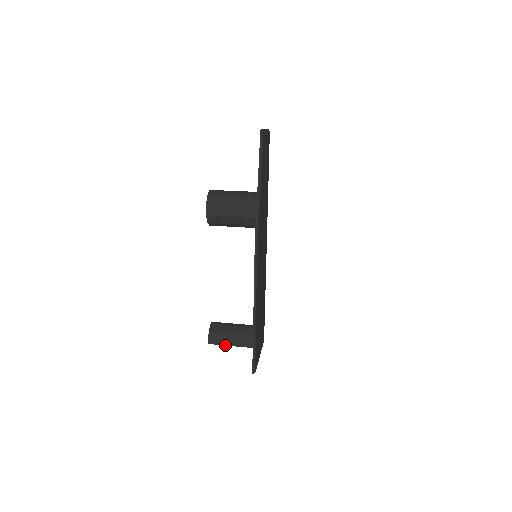
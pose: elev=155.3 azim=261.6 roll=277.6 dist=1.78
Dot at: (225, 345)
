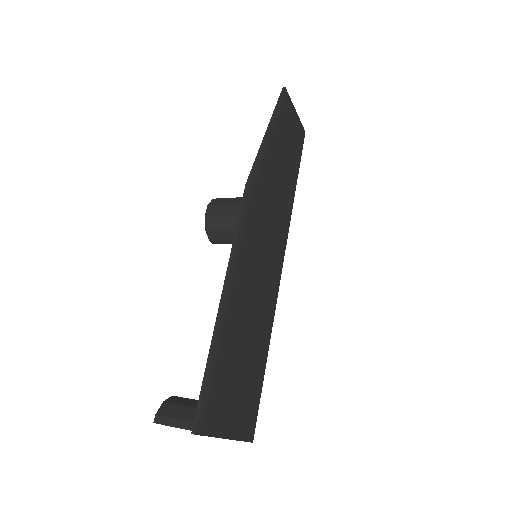
Dot at: (180, 427)
